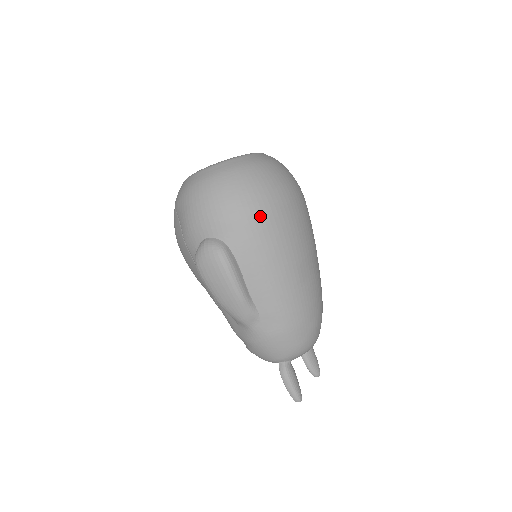
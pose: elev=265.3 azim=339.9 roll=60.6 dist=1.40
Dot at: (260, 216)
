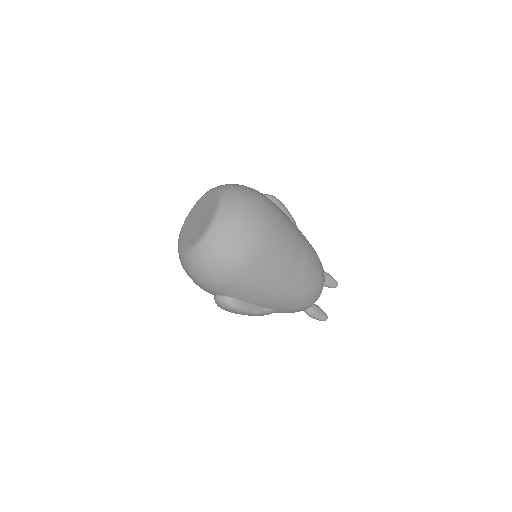
Dot at: (243, 277)
